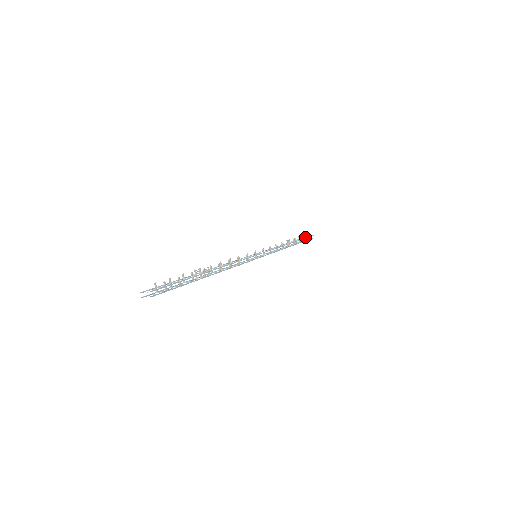
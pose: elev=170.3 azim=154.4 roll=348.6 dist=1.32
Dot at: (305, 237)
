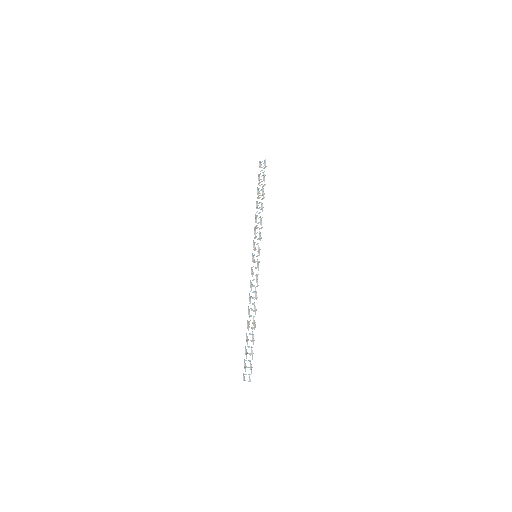
Dot at: occluded
